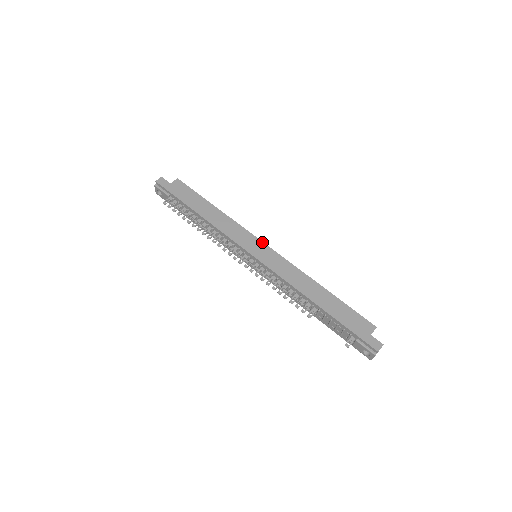
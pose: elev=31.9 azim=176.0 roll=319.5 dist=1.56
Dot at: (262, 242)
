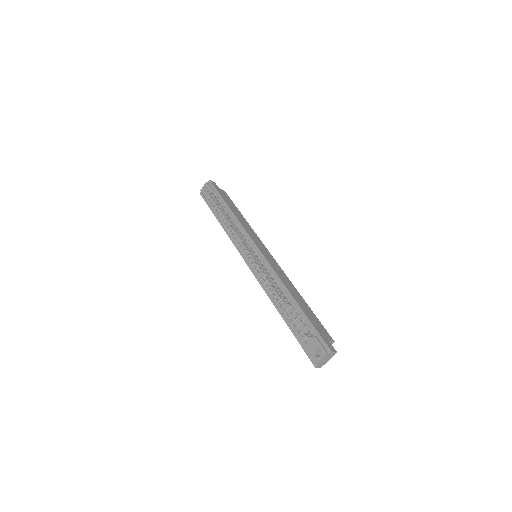
Dot at: (267, 249)
